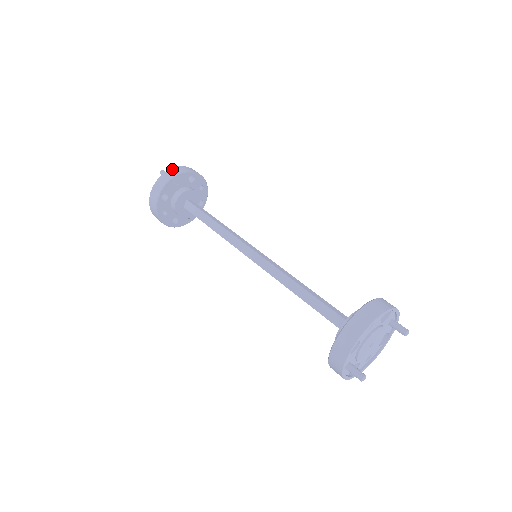
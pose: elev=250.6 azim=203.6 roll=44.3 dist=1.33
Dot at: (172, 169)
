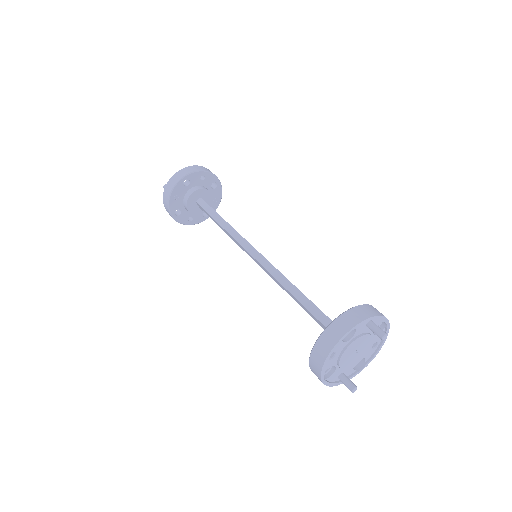
Dot at: (166, 187)
